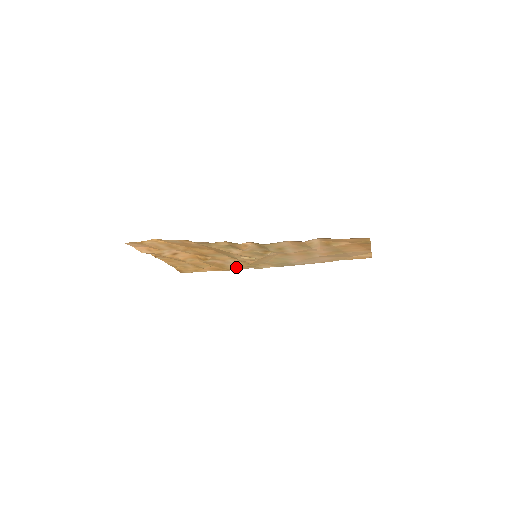
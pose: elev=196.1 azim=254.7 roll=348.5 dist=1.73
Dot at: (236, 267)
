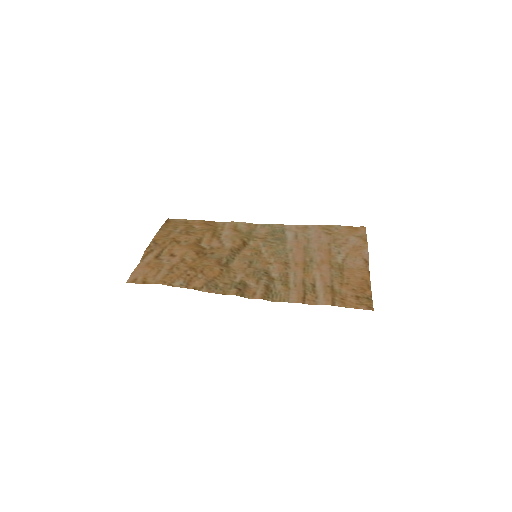
Dot at: (229, 228)
